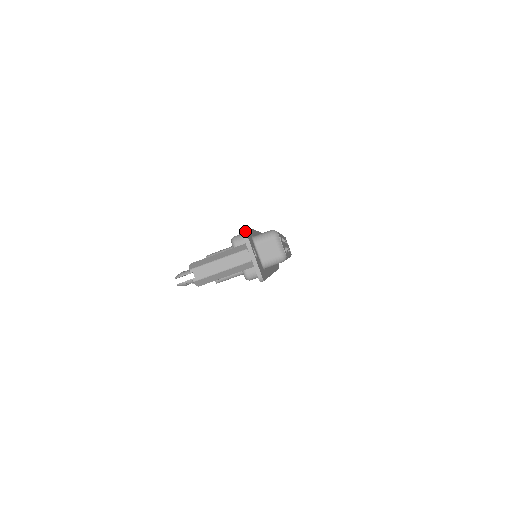
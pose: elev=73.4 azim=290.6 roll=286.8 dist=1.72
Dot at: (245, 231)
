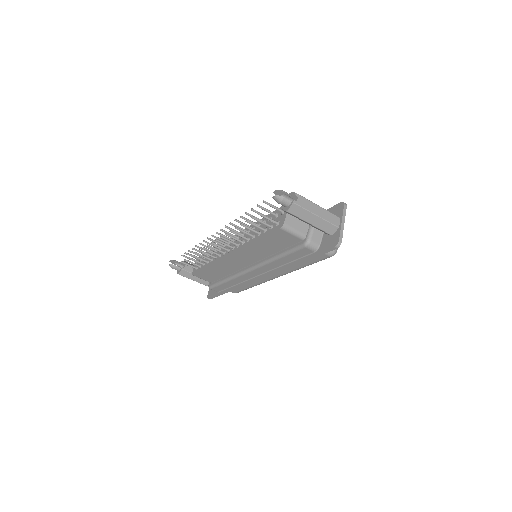
Dot at: (346, 206)
